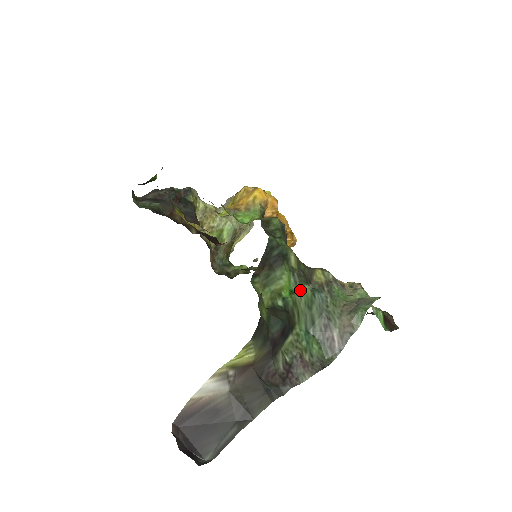
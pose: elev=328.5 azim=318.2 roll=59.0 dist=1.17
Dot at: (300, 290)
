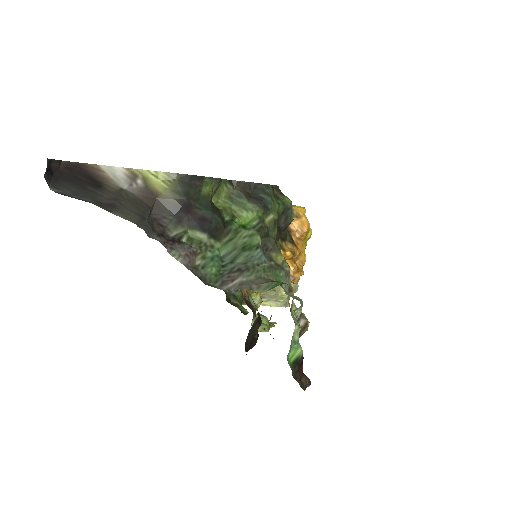
Dot at: (251, 233)
